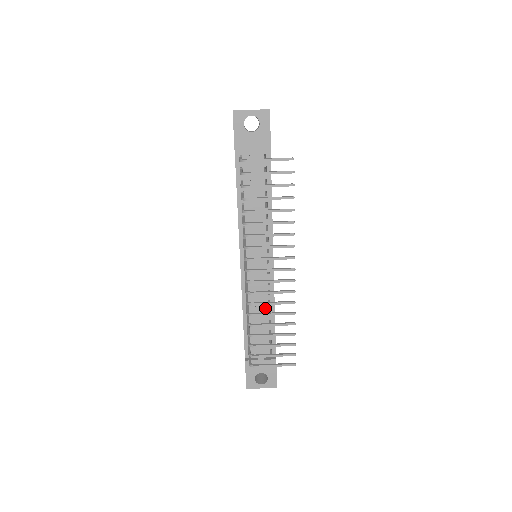
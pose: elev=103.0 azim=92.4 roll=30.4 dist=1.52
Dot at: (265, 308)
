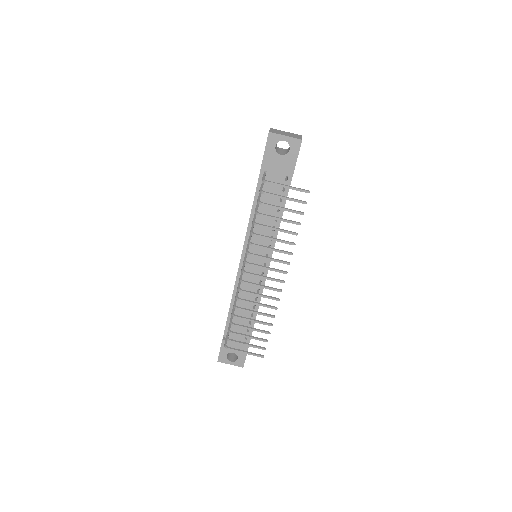
Dot at: occluded
